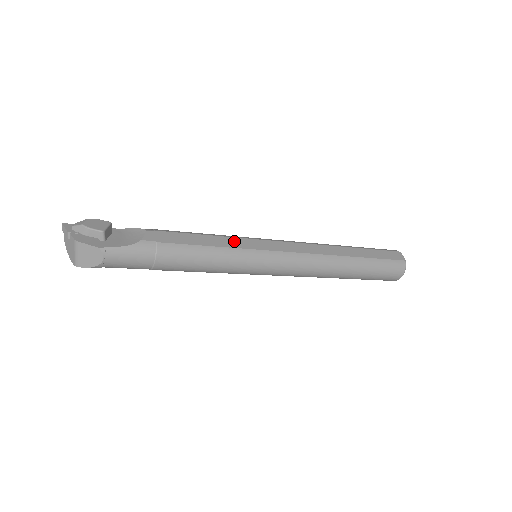
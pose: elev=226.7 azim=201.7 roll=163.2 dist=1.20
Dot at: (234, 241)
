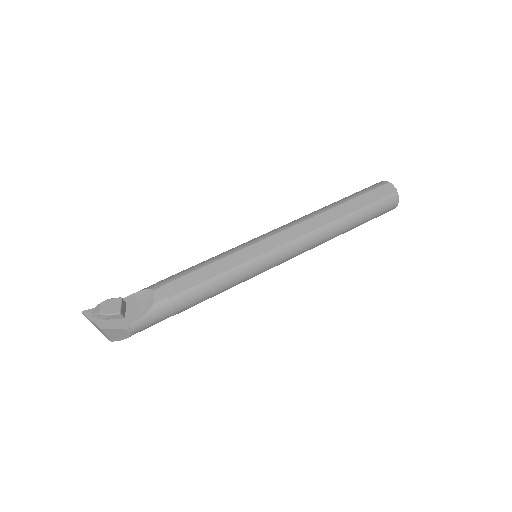
Dot at: (232, 259)
